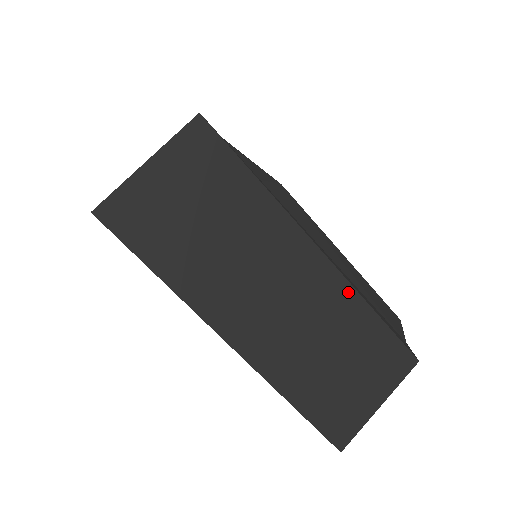
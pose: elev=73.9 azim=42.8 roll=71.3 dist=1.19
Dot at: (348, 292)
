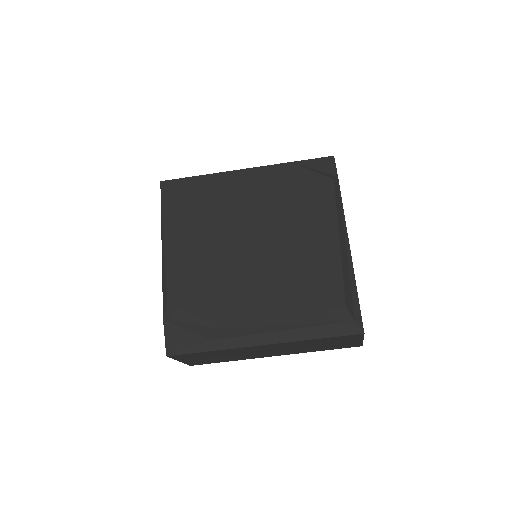
Dot at: (296, 342)
